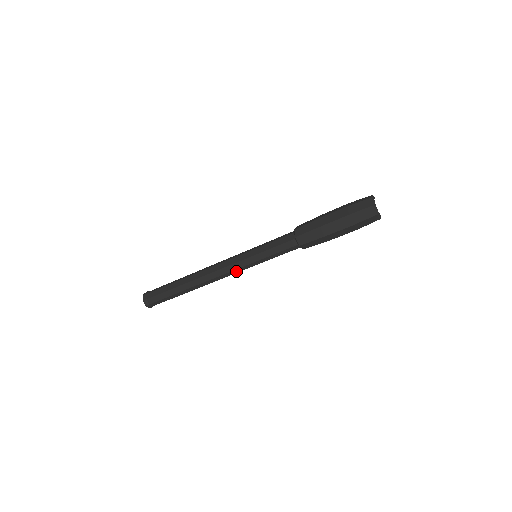
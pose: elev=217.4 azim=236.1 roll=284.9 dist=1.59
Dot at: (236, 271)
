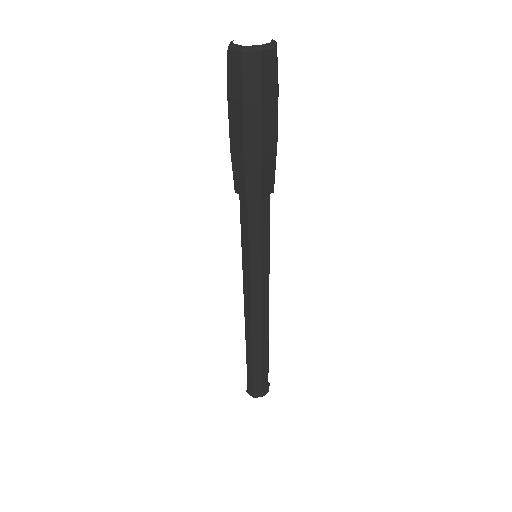
Dot at: (247, 290)
